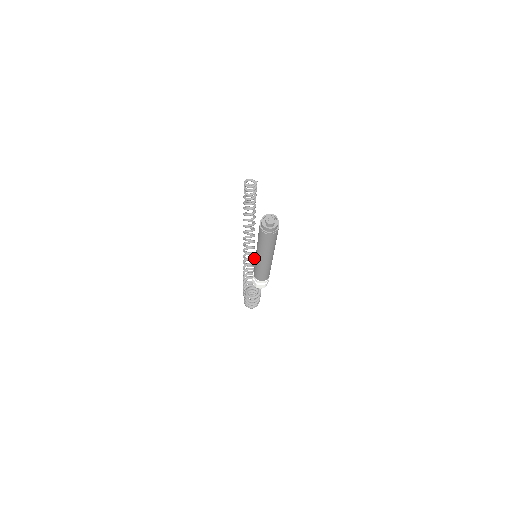
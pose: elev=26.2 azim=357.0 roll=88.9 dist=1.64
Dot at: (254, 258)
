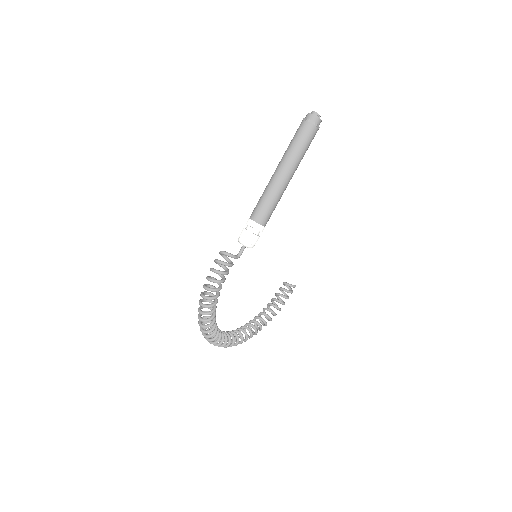
Dot at: occluded
